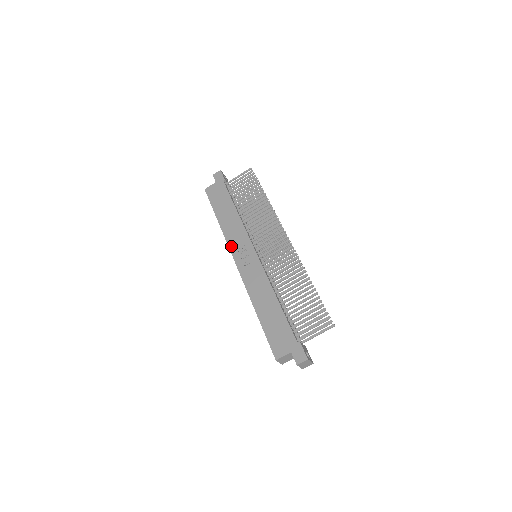
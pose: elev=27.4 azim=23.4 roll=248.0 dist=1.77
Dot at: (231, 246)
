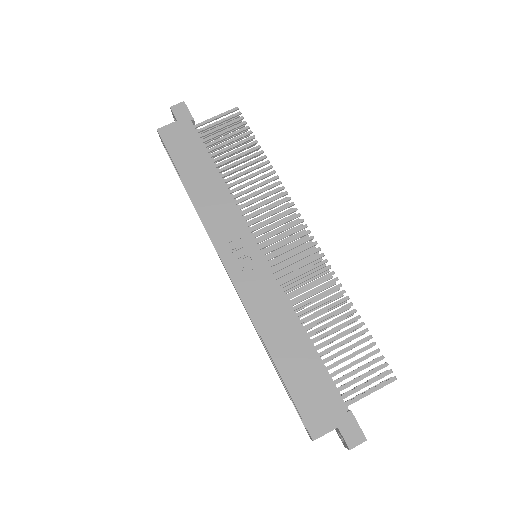
Dot at: (215, 236)
